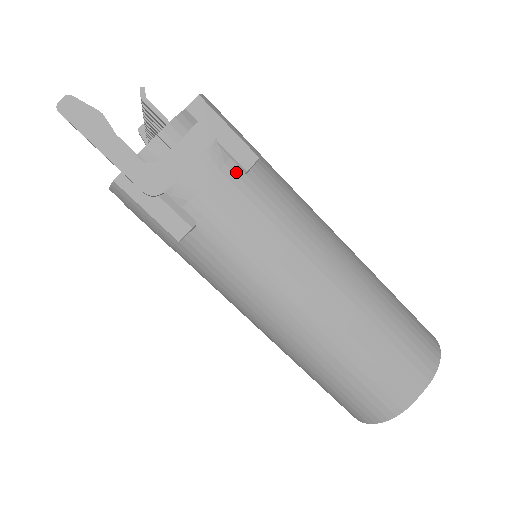
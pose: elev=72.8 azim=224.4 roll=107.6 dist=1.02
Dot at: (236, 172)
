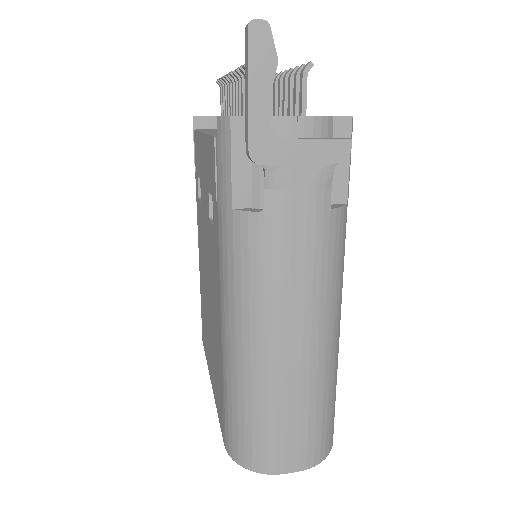
Dot at: (326, 201)
